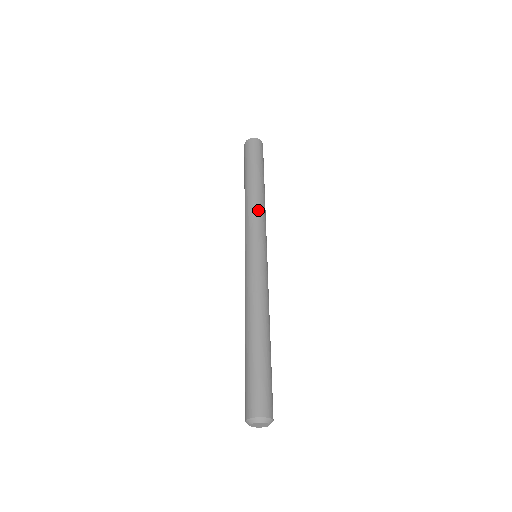
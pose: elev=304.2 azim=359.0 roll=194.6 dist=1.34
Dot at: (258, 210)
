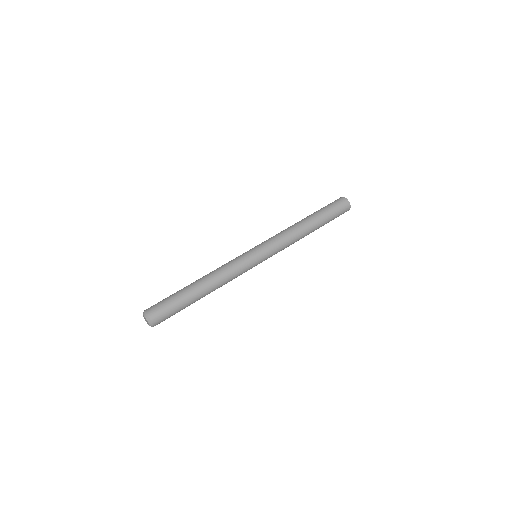
Dot at: (288, 236)
